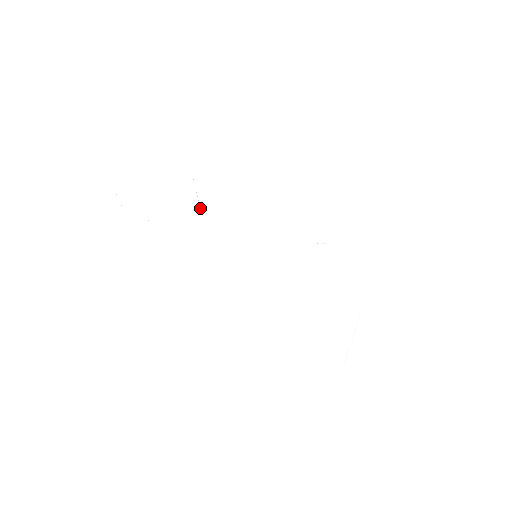
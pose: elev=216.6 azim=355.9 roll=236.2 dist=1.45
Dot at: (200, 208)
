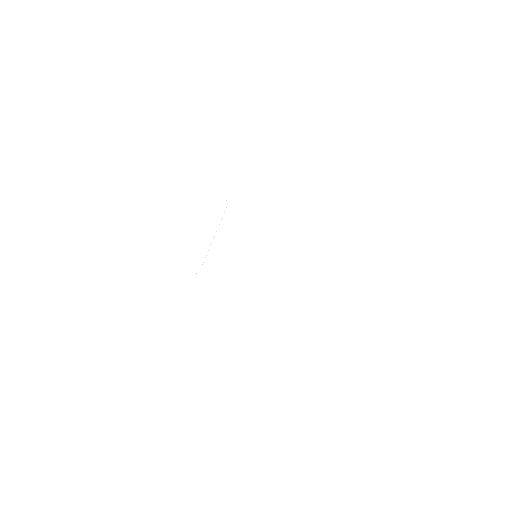
Dot at: occluded
